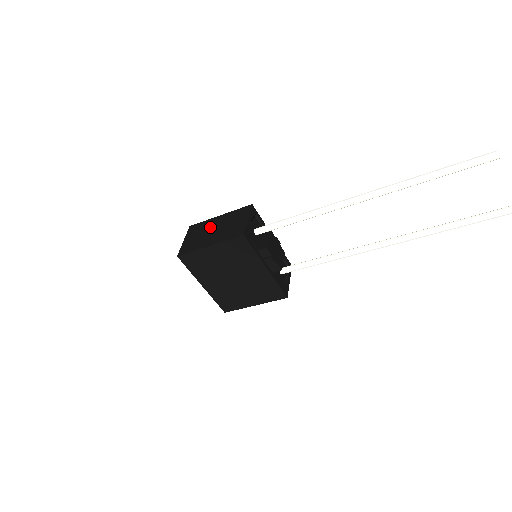
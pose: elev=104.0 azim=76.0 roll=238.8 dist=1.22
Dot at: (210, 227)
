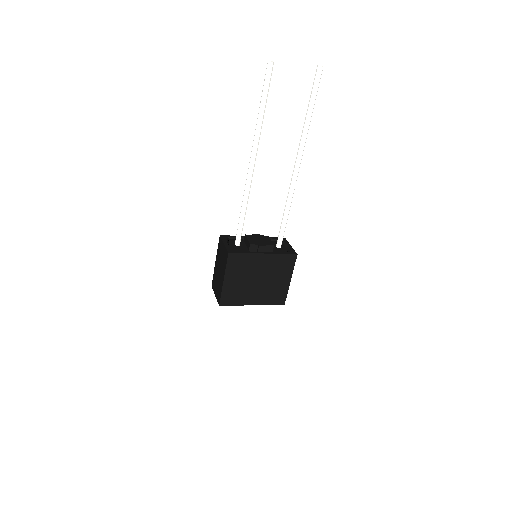
Dot at: (217, 272)
